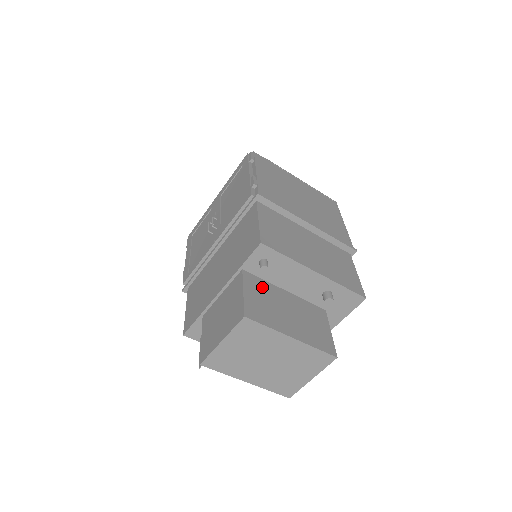
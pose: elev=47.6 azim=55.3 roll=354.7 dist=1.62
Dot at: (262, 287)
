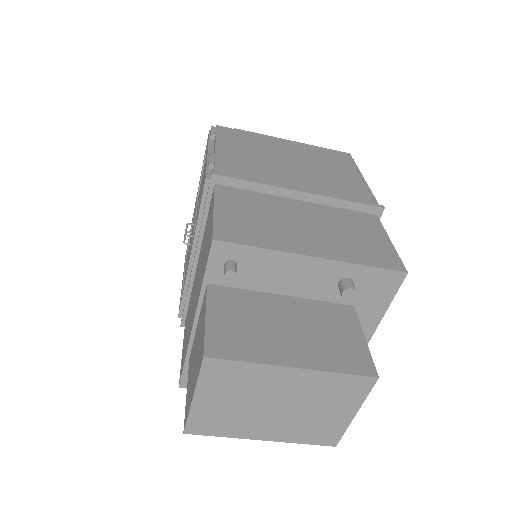
Dot at: (240, 301)
